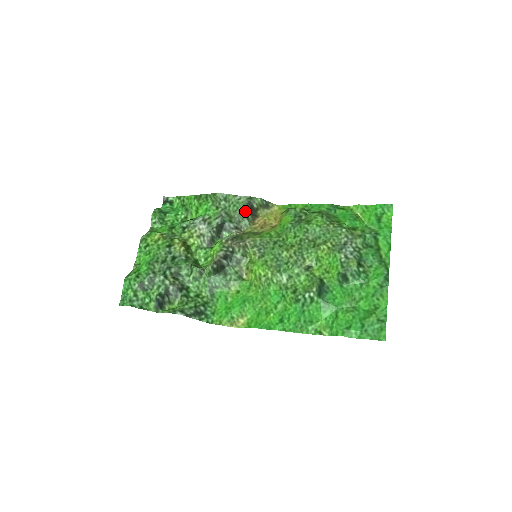
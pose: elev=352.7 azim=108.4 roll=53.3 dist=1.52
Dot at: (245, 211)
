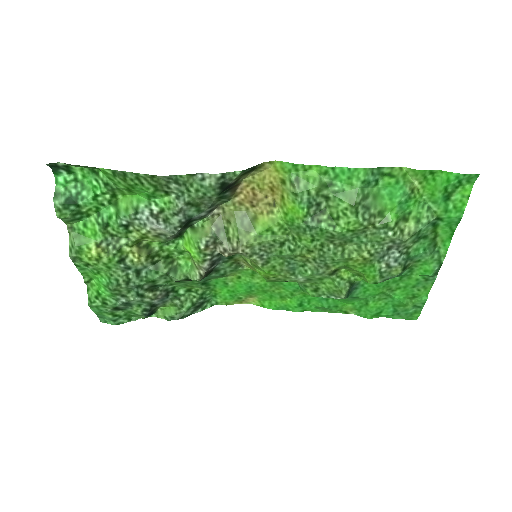
Dot at: (219, 195)
